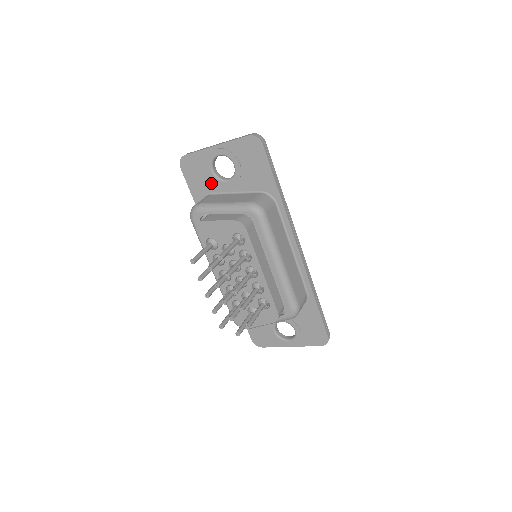
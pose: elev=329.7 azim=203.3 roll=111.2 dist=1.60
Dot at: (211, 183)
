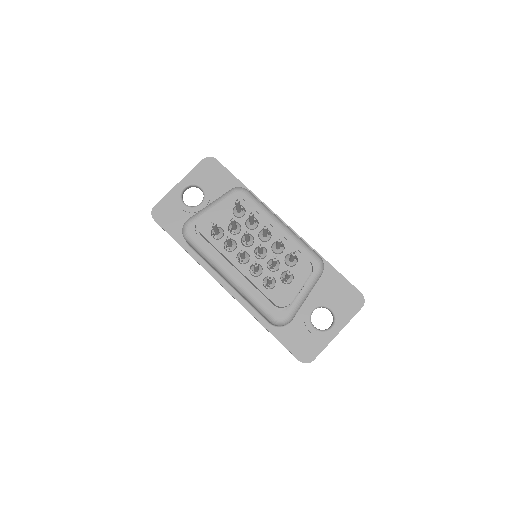
Dot at: (187, 216)
